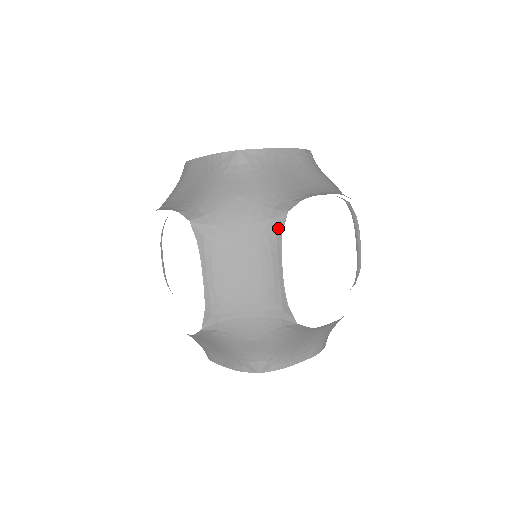
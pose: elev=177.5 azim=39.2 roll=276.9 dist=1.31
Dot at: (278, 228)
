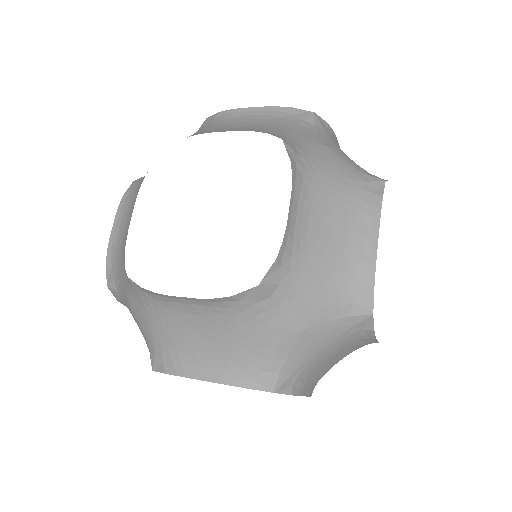
Dot at: (366, 329)
